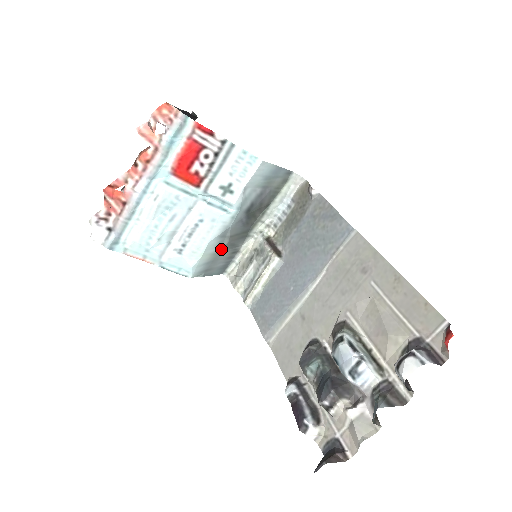
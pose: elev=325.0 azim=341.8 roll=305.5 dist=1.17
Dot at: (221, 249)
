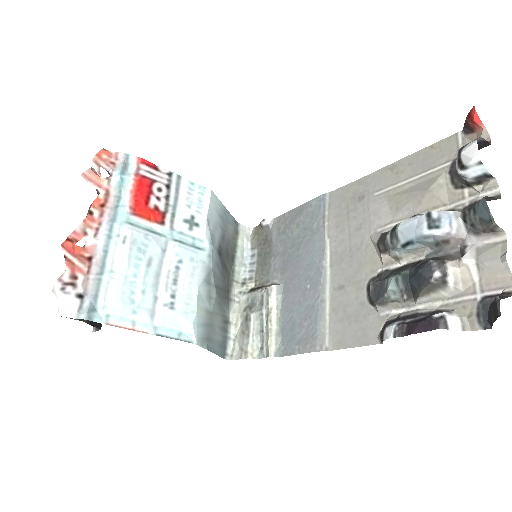
Dot at: (212, 306)
